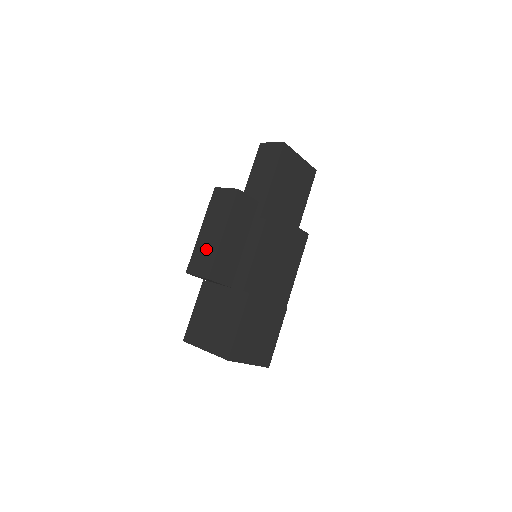
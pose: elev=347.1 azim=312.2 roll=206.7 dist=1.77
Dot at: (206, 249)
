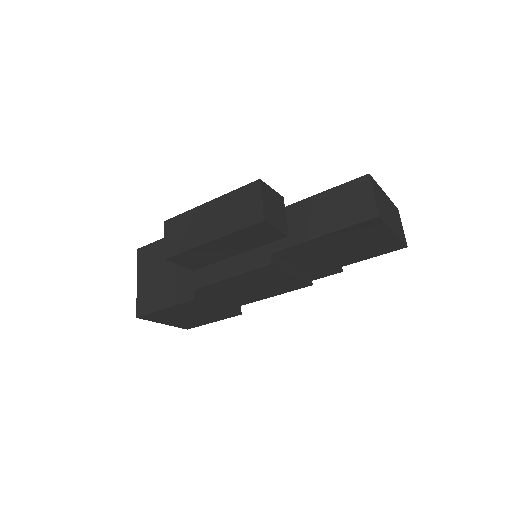
Dot at: (191, 230)
